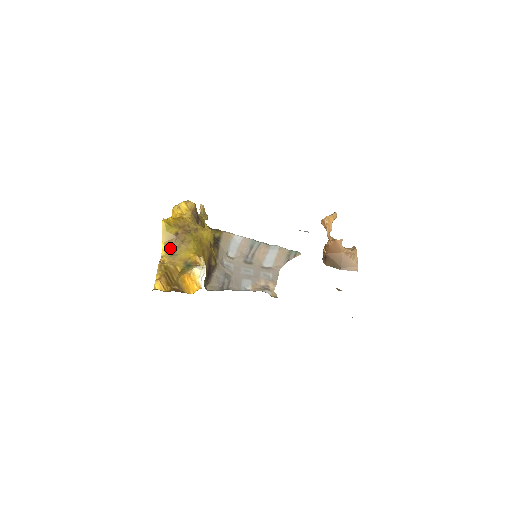
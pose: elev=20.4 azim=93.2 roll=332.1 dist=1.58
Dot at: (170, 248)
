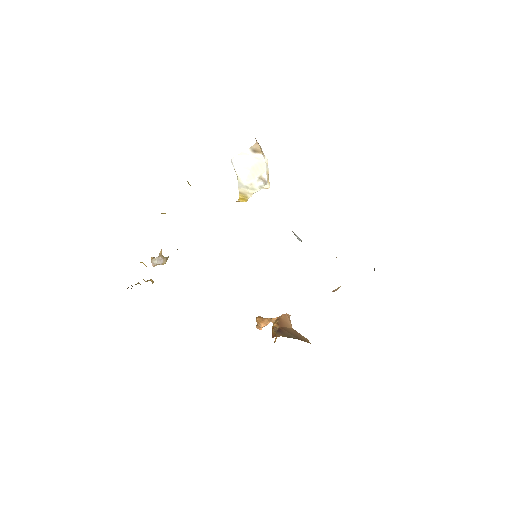
Dot at: occluded
